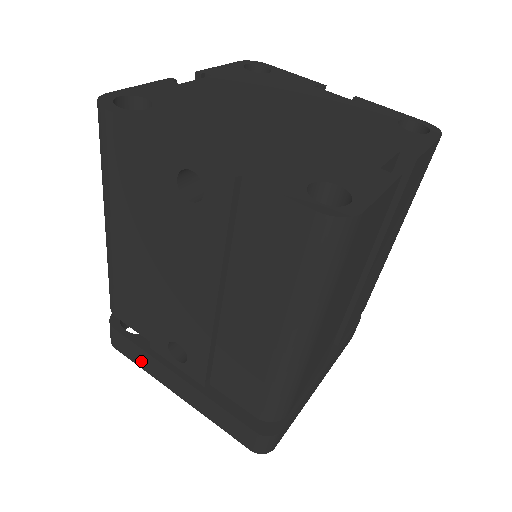
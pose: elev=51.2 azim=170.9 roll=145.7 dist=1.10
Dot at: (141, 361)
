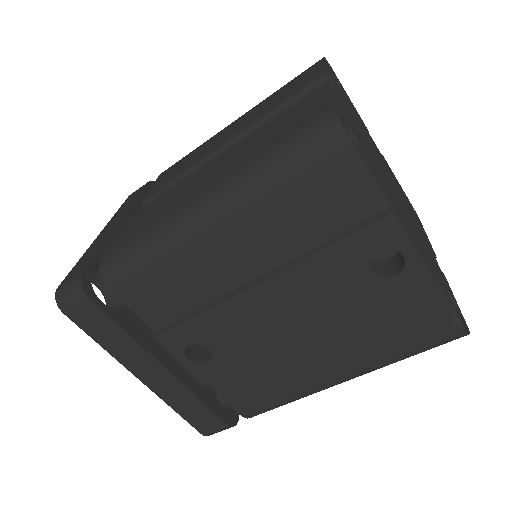
Dot at: (107, 339)
